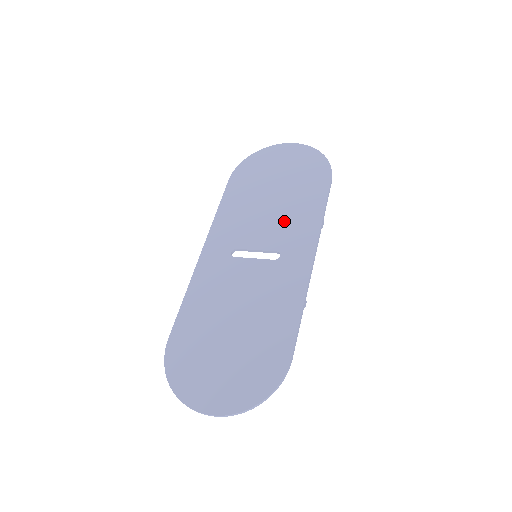
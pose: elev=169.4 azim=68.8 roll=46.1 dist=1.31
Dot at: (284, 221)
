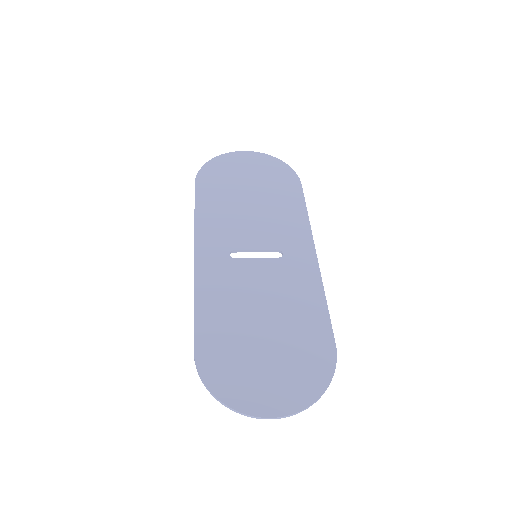
Dot at: (272, 221)
